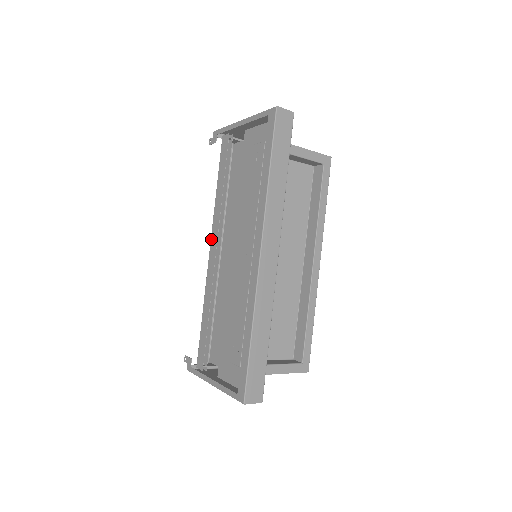
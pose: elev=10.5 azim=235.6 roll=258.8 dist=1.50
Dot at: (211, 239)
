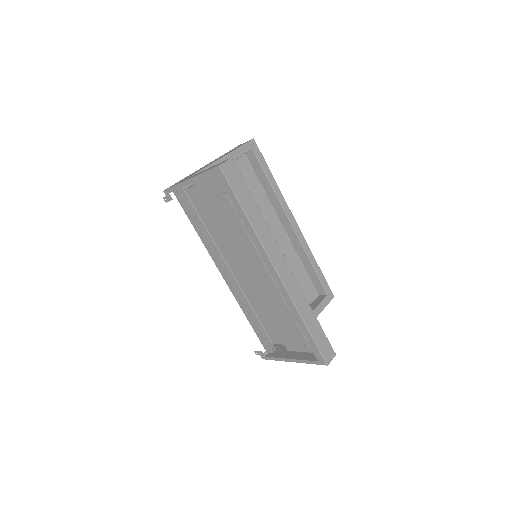
Dot at: (217, 267)
